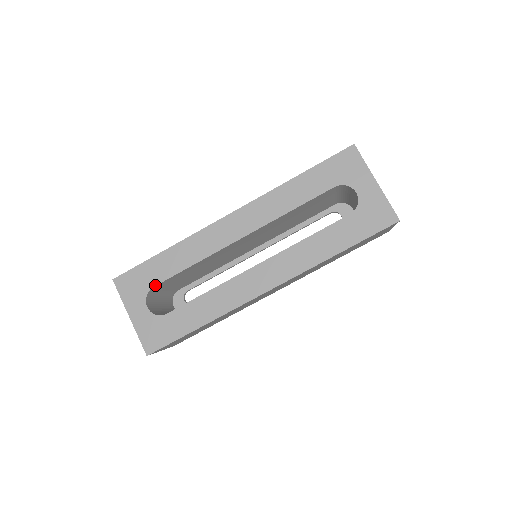
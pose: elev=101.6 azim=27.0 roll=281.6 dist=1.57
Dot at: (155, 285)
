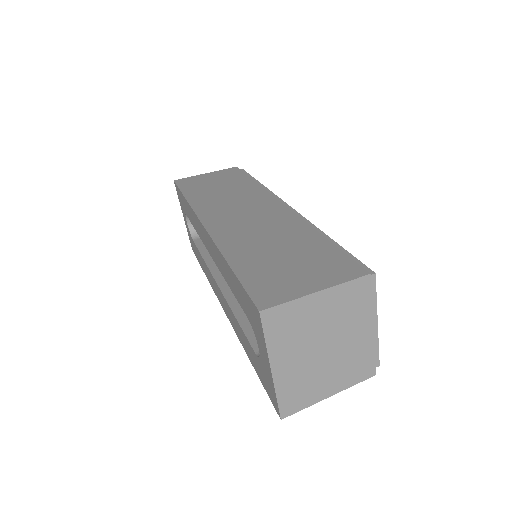
Dot at: occluded
